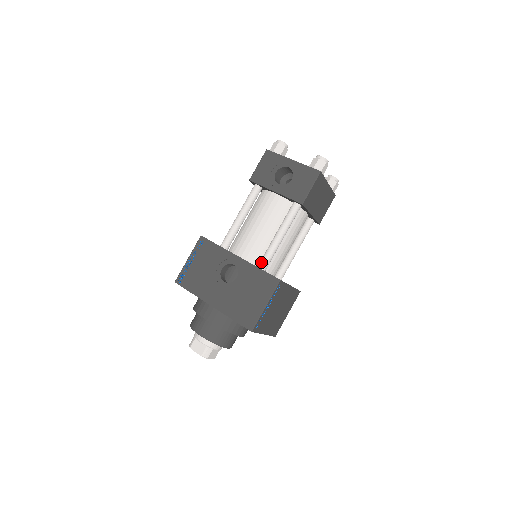
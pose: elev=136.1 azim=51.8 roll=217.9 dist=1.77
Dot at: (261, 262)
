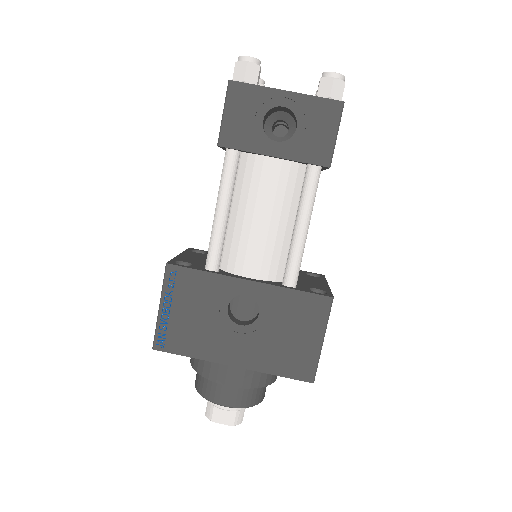
Dot at: (288, 277)
